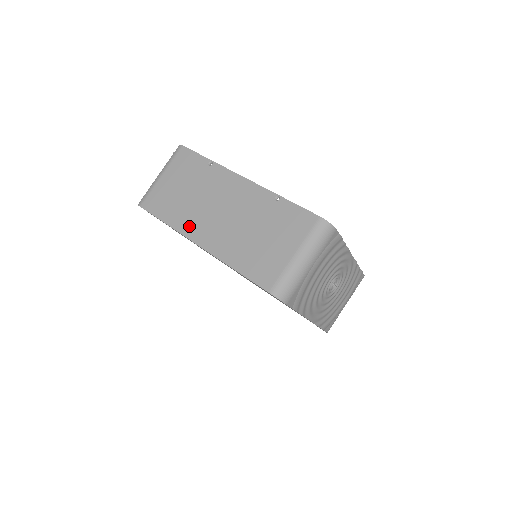
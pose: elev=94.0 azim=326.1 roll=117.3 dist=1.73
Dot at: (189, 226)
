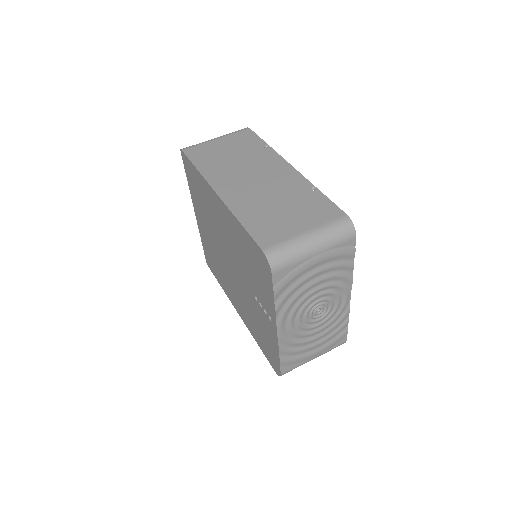
Dot at: (218, 178)
